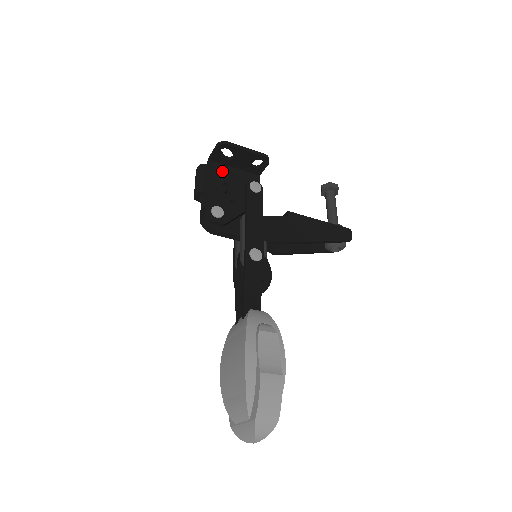
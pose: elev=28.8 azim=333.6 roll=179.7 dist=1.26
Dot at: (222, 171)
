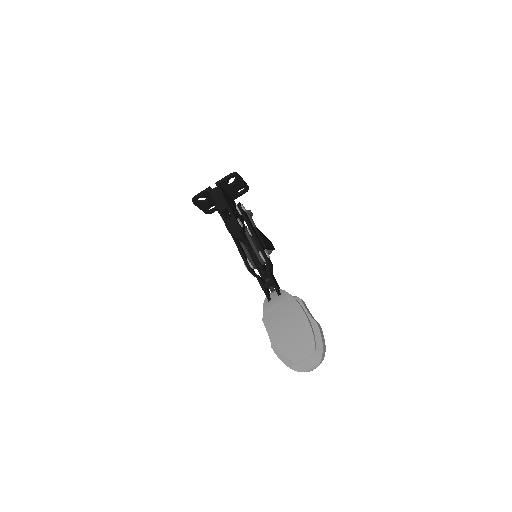
Dot at: (225, 193)
